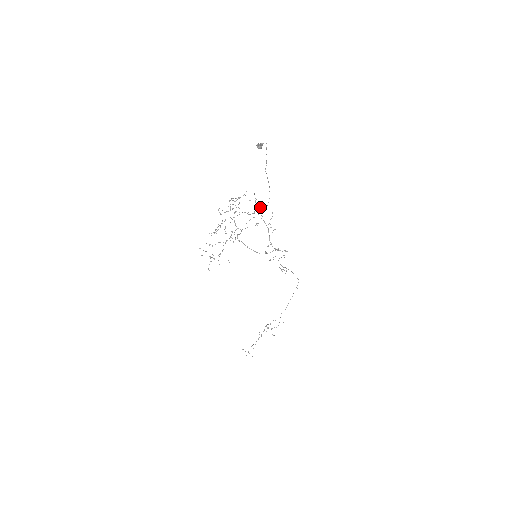
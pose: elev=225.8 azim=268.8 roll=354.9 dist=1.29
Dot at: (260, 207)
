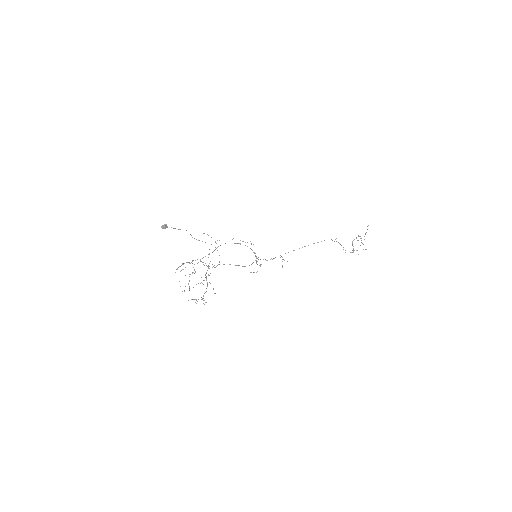
Dot at: occluded
